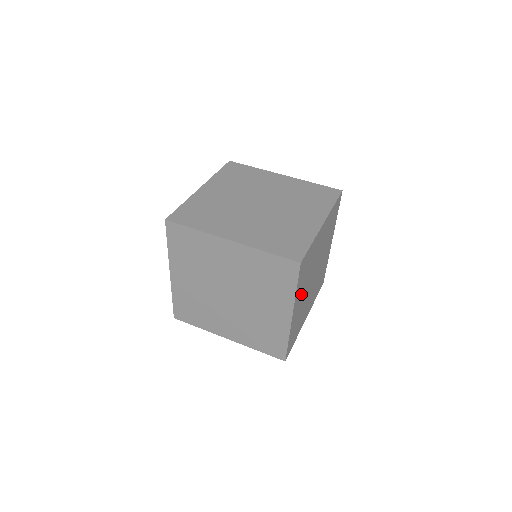
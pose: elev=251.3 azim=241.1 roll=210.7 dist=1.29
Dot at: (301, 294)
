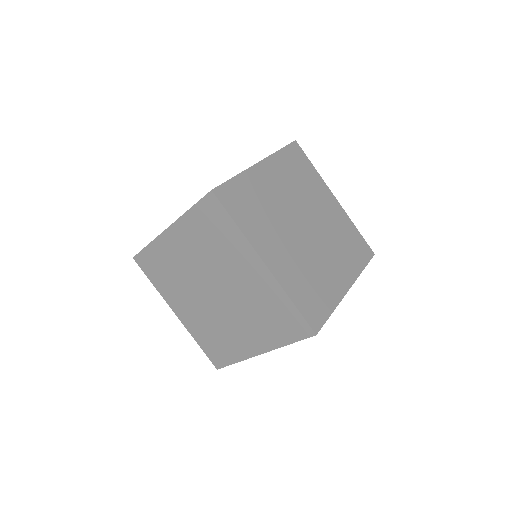
Dot at: (271, 240)
